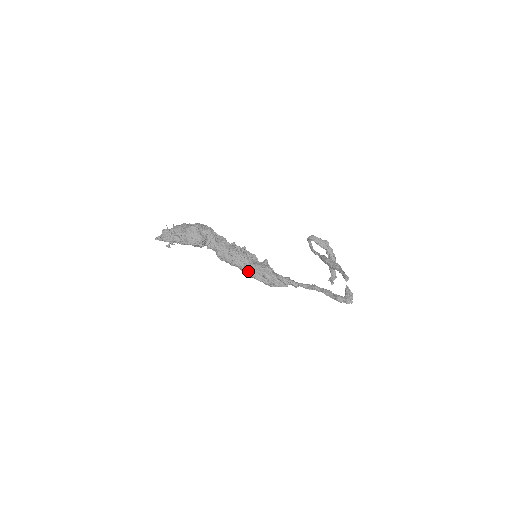
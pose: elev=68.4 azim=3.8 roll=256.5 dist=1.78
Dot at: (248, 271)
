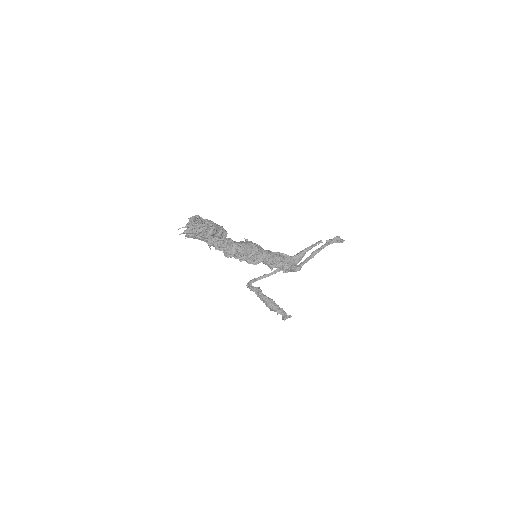
Dot at: (270, 253)
